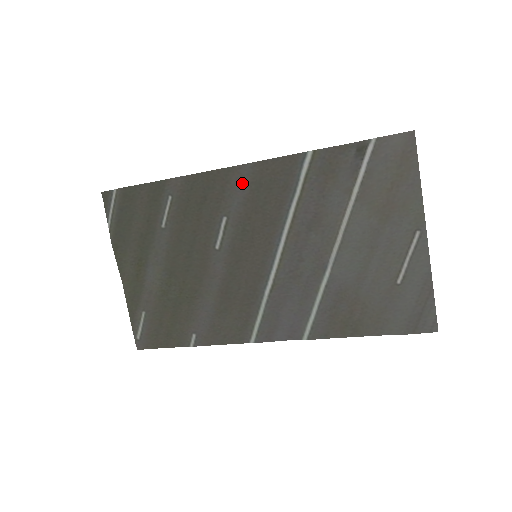
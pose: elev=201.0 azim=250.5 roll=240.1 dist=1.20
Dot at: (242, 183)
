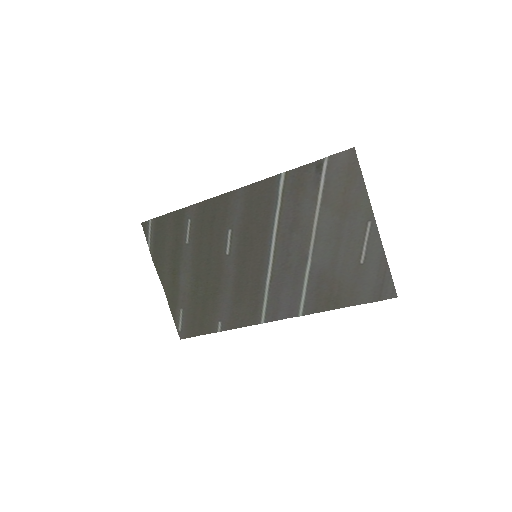
Dot at: (239, 203)
